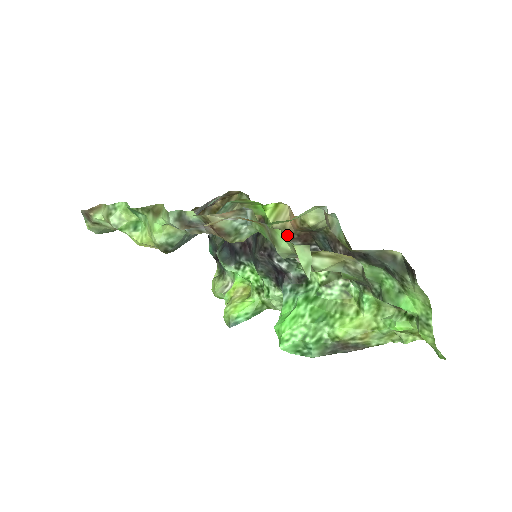
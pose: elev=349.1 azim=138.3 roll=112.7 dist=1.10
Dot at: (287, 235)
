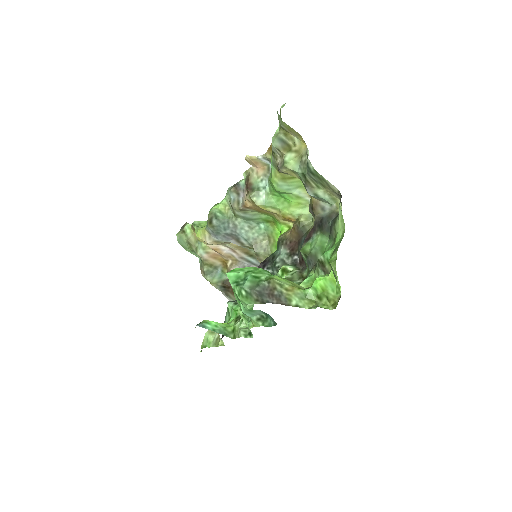
Dot at: (284, 241)
